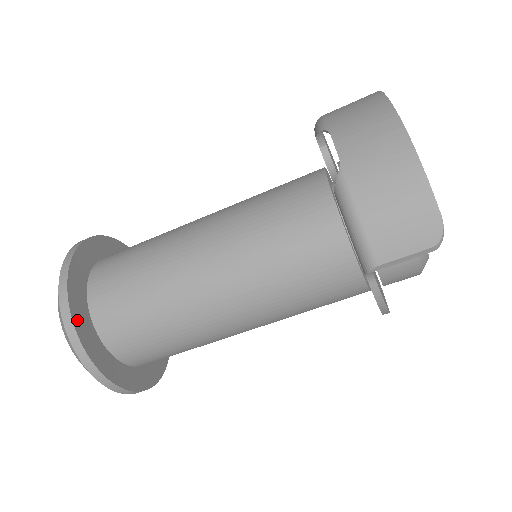
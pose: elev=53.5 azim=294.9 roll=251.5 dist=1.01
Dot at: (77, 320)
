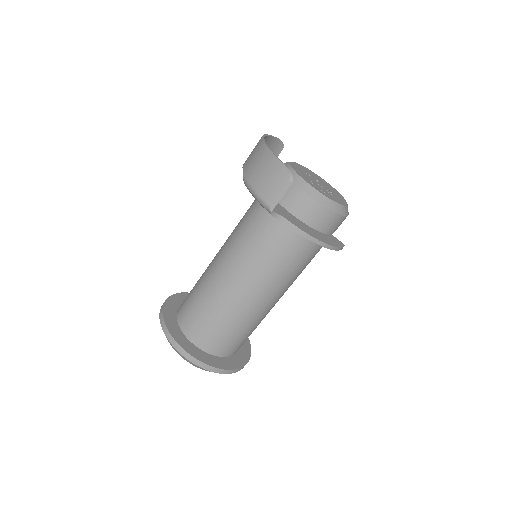
Dot at: (169, 326)
